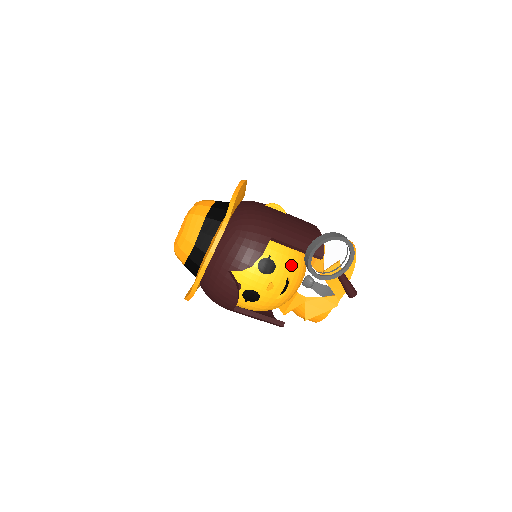
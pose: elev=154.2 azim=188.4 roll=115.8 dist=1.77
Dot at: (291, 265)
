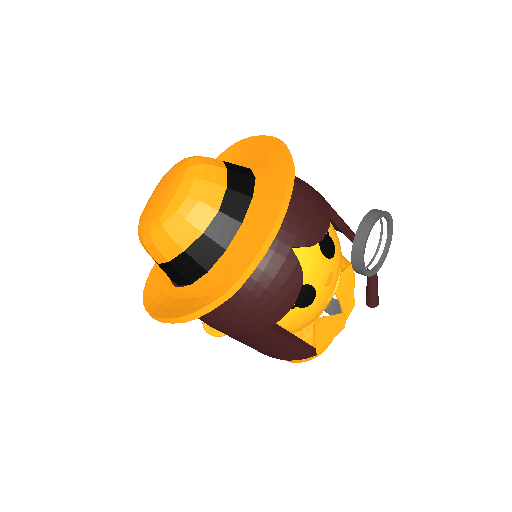
Dot at: occluded
